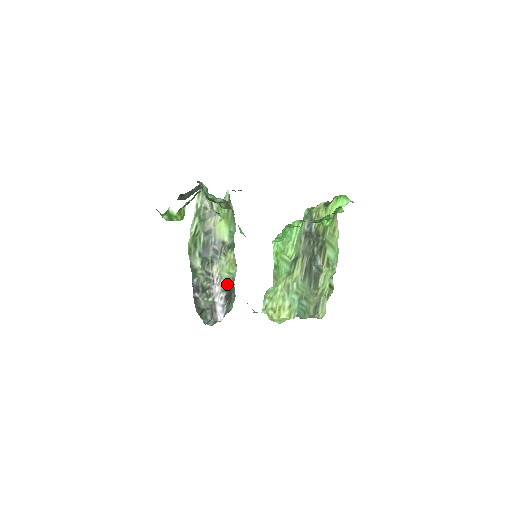
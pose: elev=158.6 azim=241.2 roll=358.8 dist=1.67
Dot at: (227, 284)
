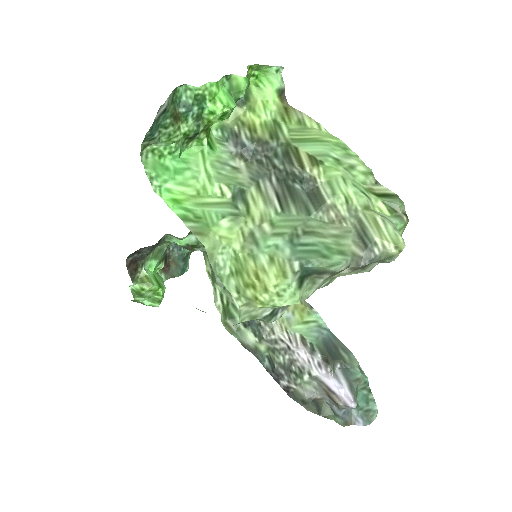
Dot at: (311, 339)
